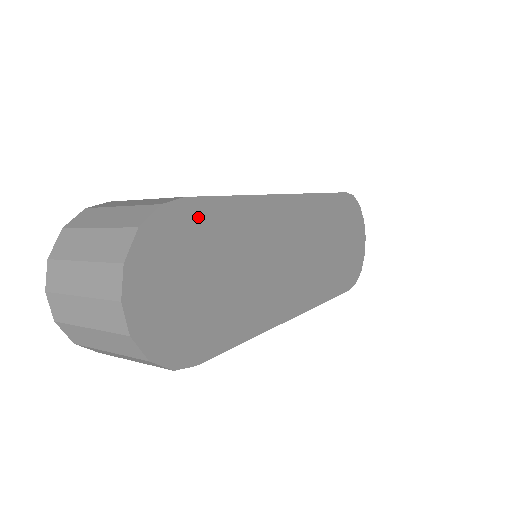
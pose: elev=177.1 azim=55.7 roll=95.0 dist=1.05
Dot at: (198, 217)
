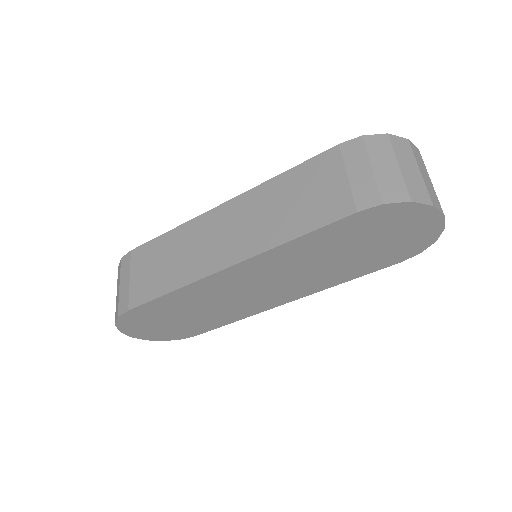
Dot at: (145, 311)
